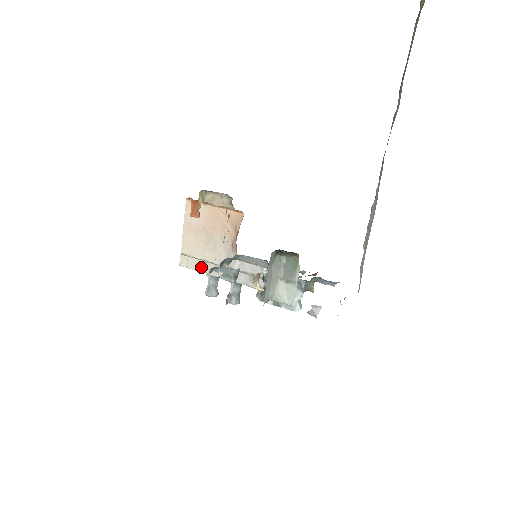
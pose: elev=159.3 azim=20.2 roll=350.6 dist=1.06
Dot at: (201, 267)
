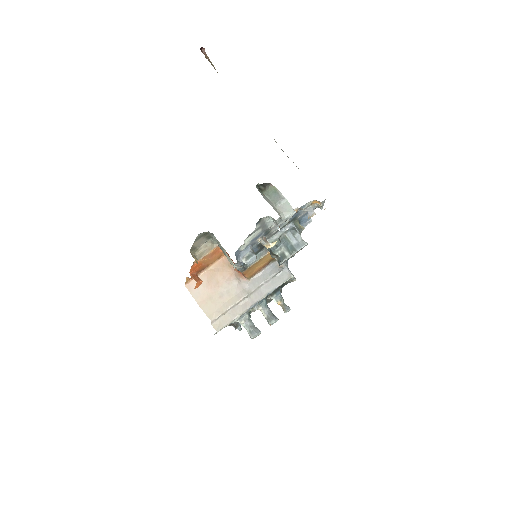
Dot at: (232, 316)
